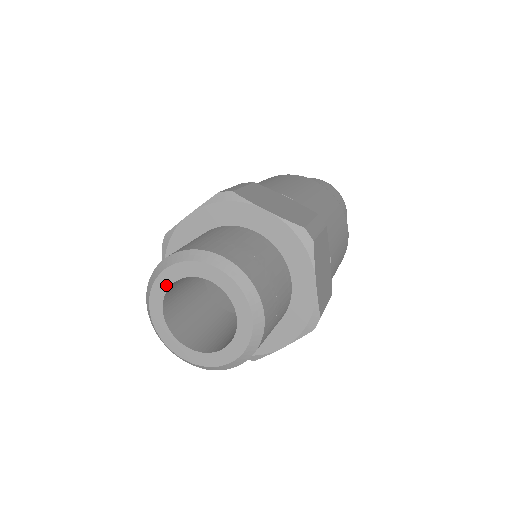
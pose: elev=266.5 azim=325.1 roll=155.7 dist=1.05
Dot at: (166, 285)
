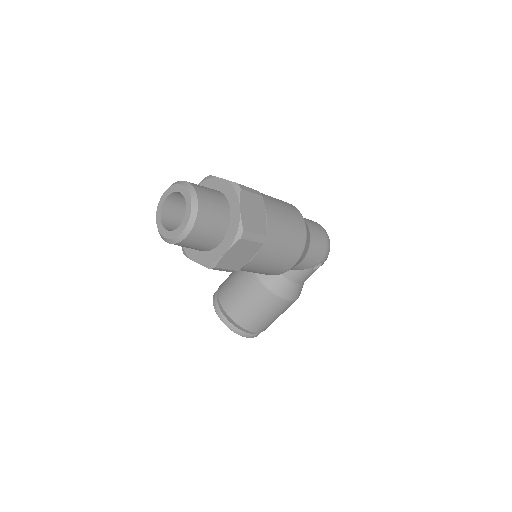
Dot at: (163, 201)
